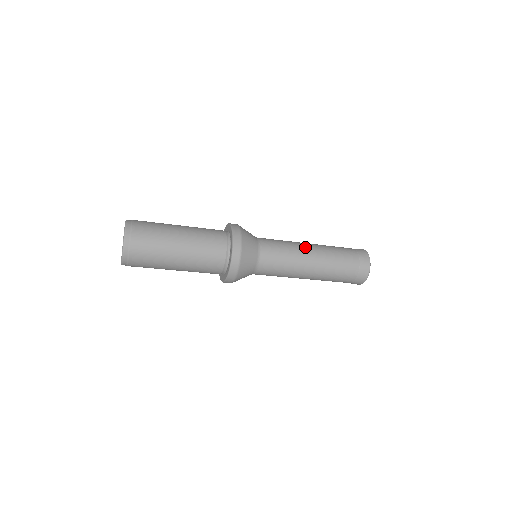
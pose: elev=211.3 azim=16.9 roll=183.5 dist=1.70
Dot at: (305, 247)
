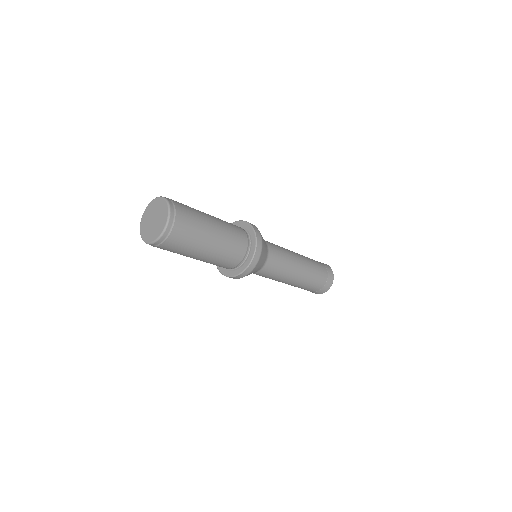
Dot at: (297, 263)
